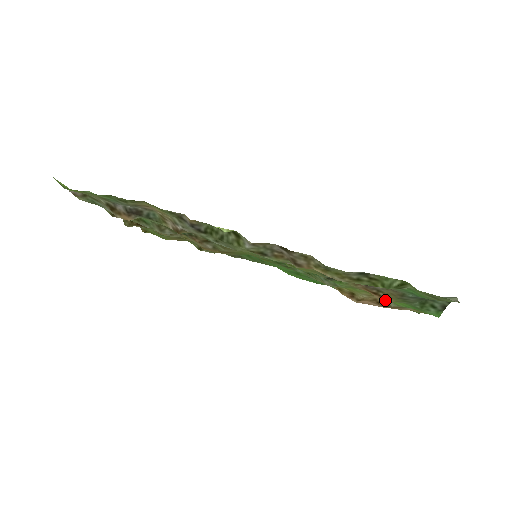
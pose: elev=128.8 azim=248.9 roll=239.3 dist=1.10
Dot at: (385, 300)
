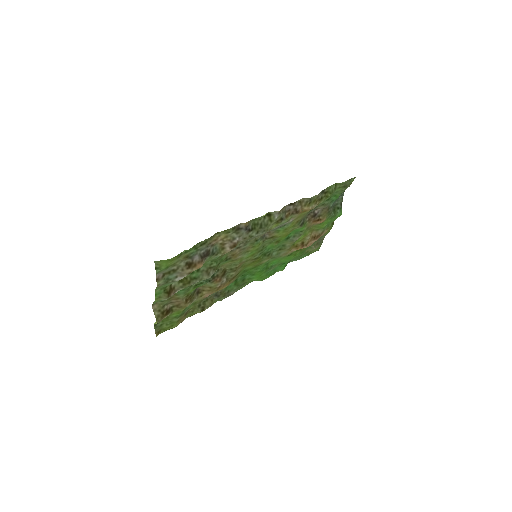
Dot at: (323, 221)
